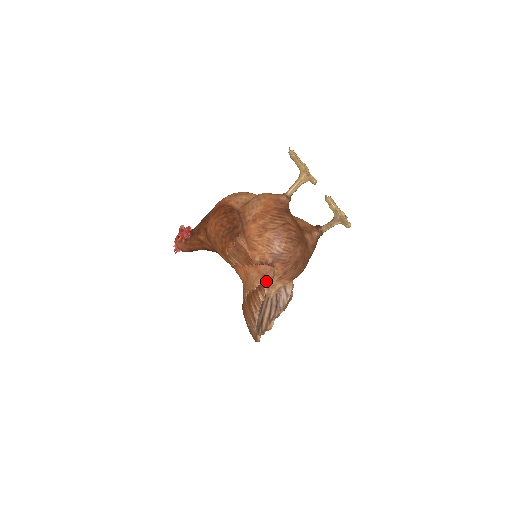
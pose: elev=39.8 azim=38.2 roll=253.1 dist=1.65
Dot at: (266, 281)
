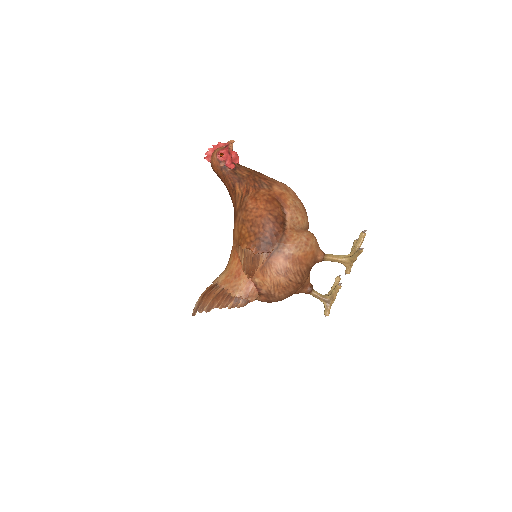
Dot at: (245, 301)
